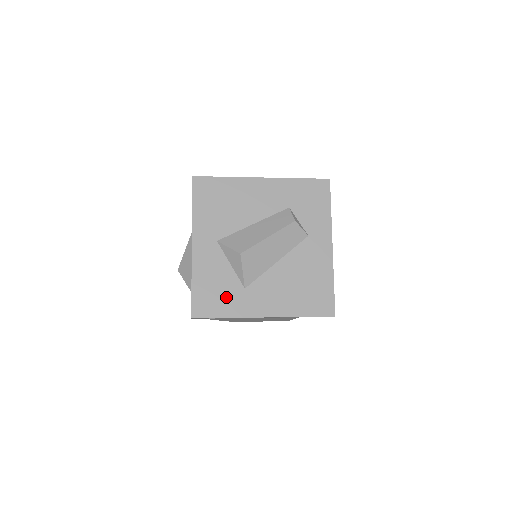
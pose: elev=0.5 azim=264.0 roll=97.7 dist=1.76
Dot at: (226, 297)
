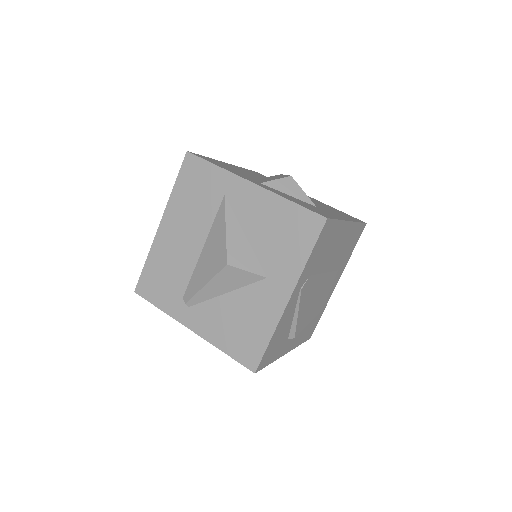
Dot at: occluded
